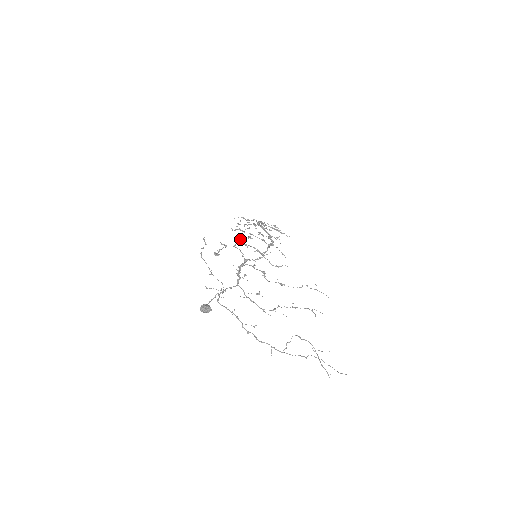
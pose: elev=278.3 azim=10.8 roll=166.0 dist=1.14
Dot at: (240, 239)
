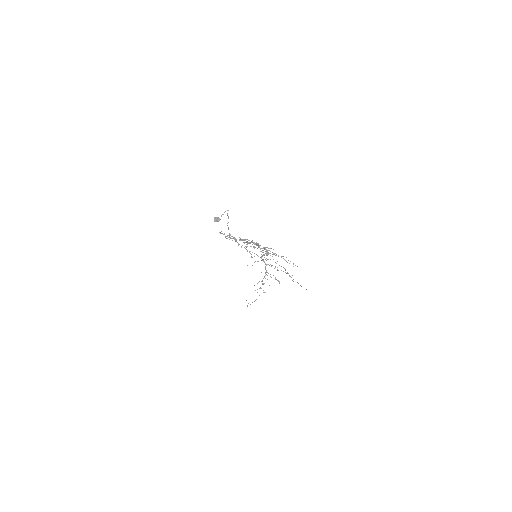
Dot at: (246, 242)
